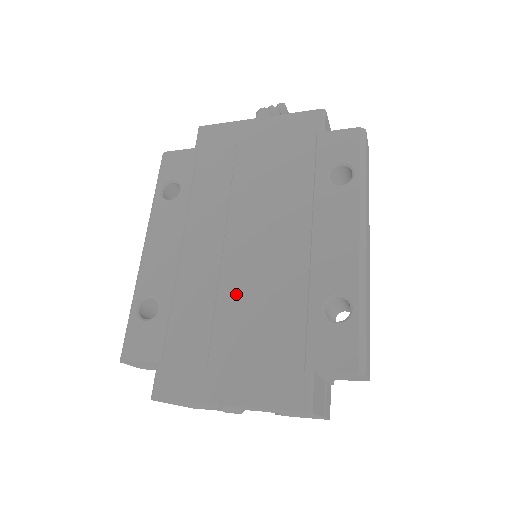
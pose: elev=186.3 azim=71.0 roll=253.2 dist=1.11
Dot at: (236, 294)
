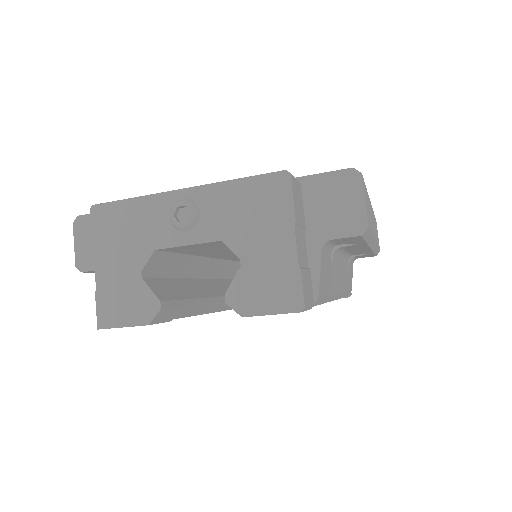
Dot at: occluded
